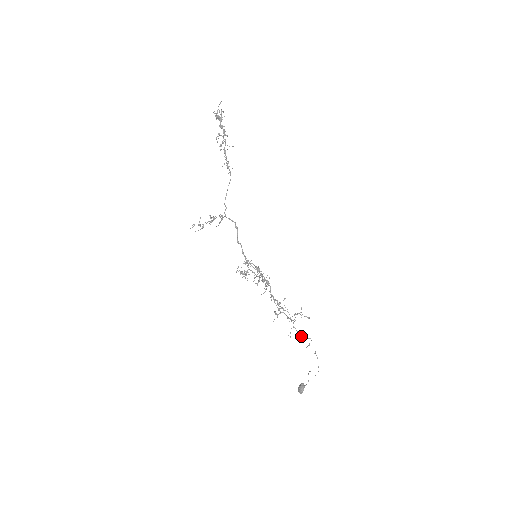
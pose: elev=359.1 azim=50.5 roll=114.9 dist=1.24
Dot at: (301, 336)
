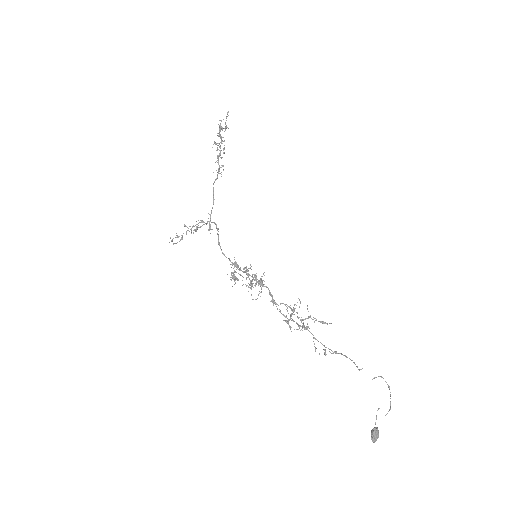
Dot at: occluded
